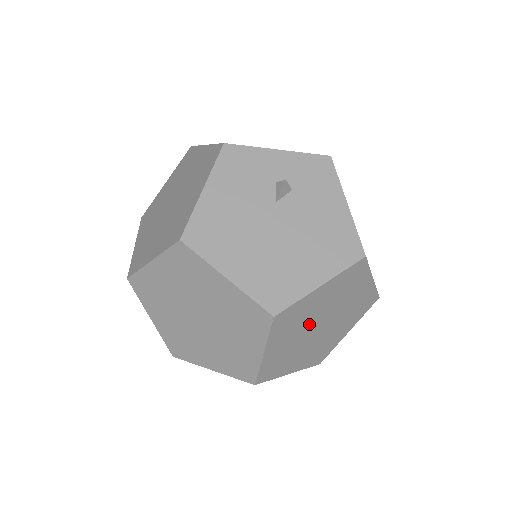
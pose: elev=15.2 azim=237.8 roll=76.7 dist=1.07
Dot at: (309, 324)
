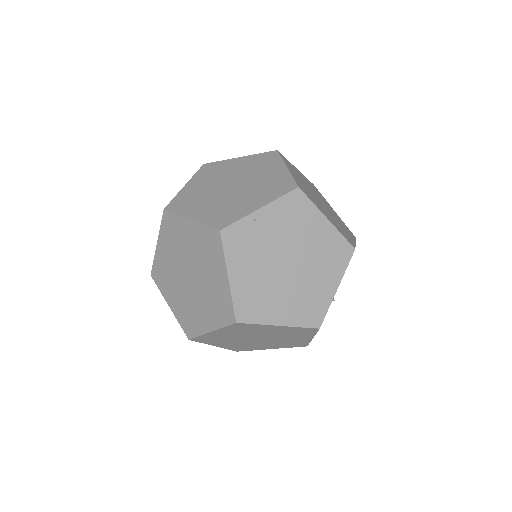
Dot at: (309, 188)
